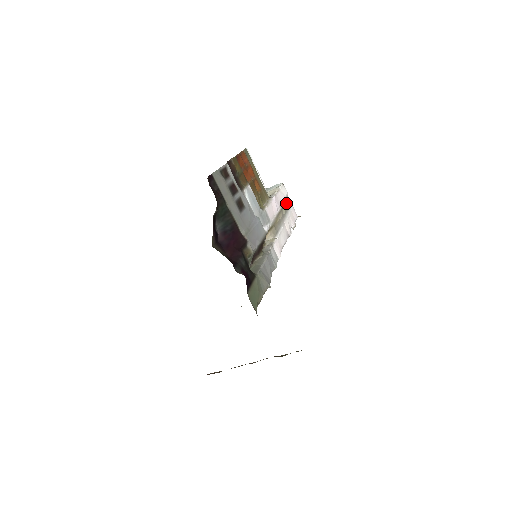
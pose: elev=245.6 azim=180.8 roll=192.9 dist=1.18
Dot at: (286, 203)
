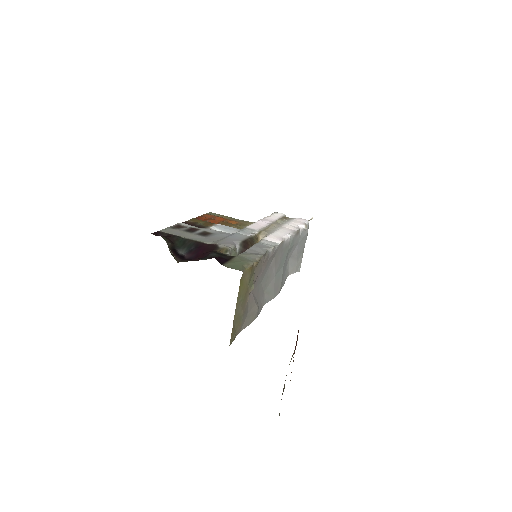
Dot at: (282, 218)
